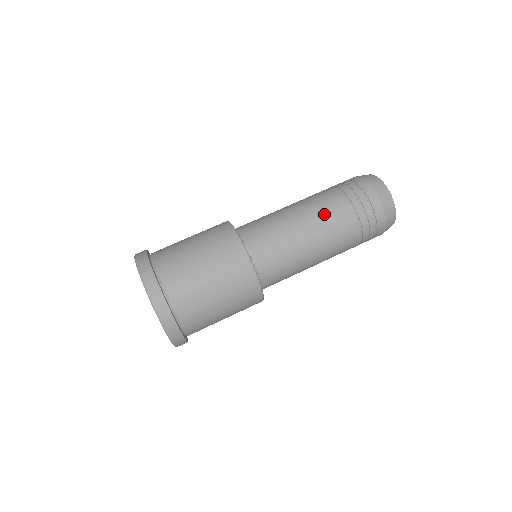
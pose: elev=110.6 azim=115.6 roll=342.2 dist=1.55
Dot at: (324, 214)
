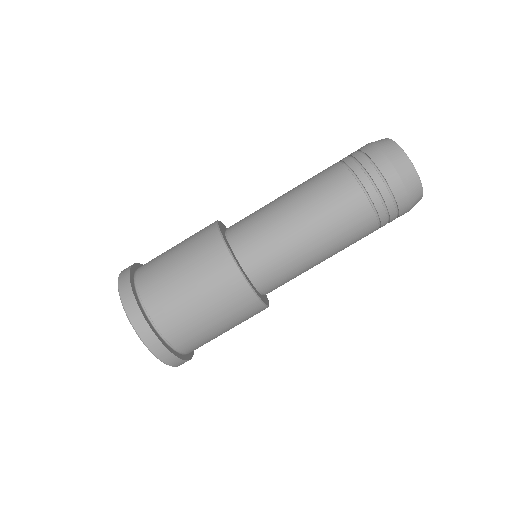
Dot at: (334, 214)
